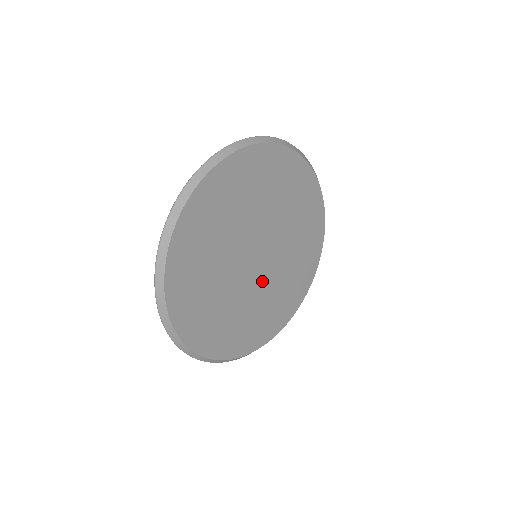
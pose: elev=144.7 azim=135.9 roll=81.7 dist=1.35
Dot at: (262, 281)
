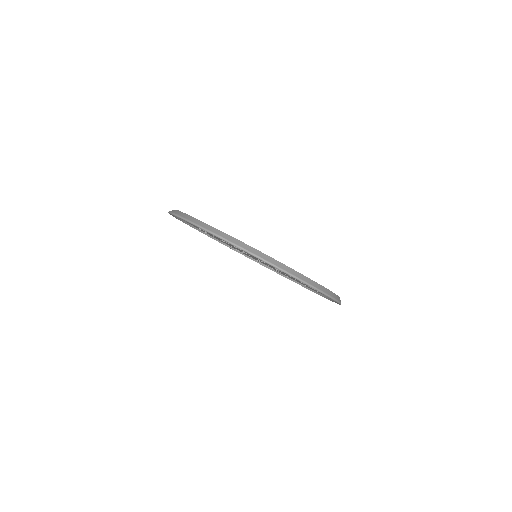
Dot at: occluded
